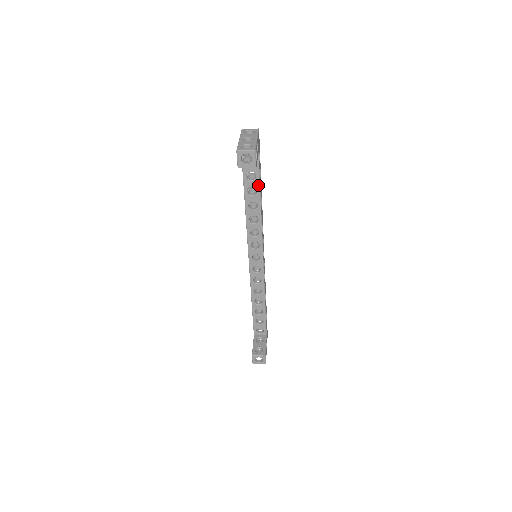
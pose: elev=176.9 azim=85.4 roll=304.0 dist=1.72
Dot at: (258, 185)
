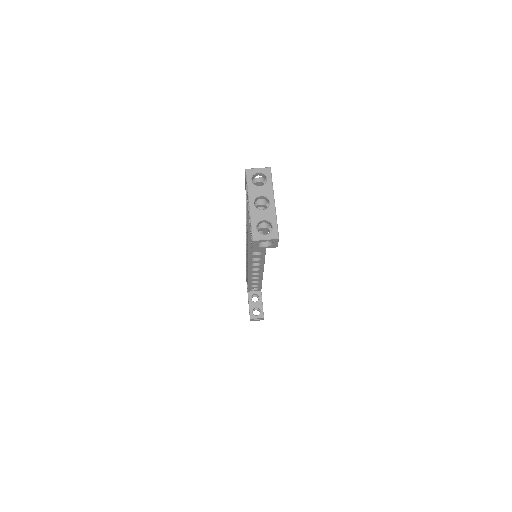
Dot at: occluded
